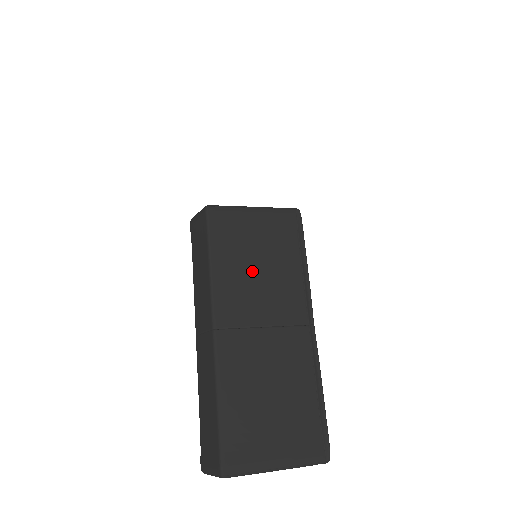
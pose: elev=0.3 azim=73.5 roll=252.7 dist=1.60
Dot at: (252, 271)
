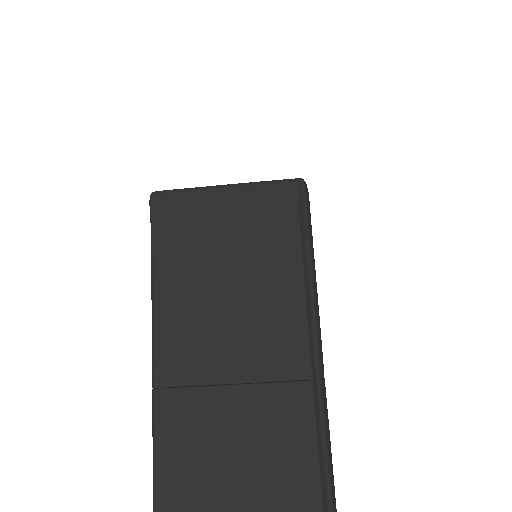
Dot at: (217, 291)
